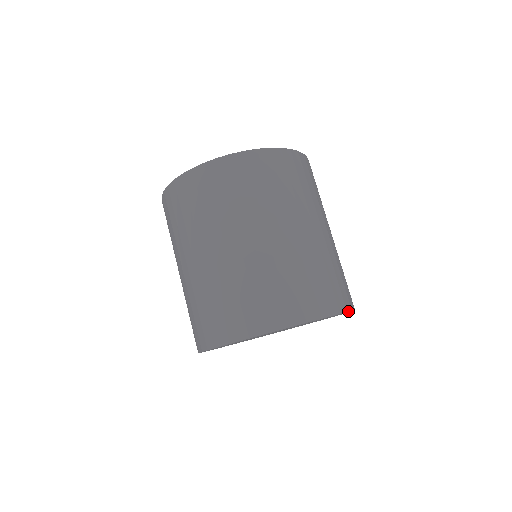
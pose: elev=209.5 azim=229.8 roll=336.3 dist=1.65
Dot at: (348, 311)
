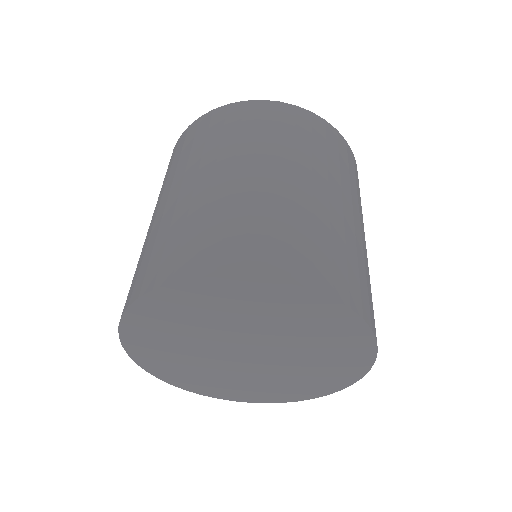
Dot at: (373, 331)
